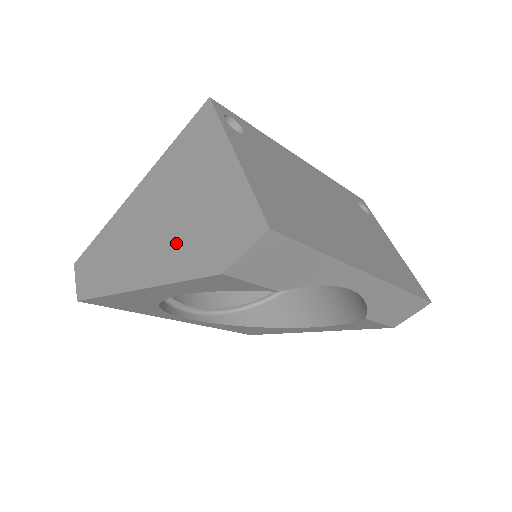
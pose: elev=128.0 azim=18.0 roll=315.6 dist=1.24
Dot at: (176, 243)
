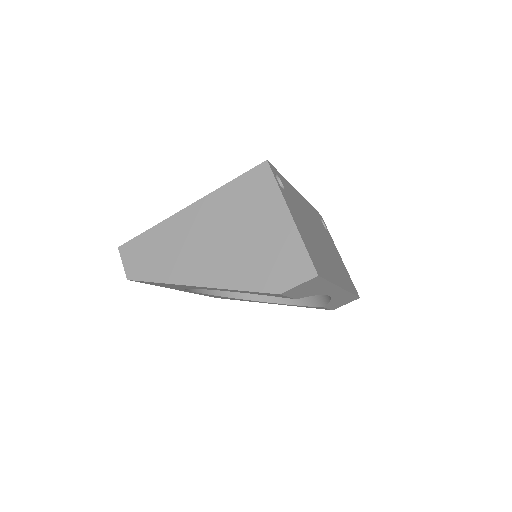
Dot at: (237, 262)
